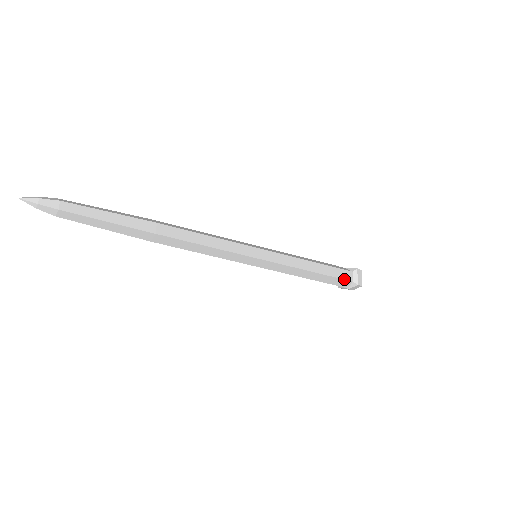
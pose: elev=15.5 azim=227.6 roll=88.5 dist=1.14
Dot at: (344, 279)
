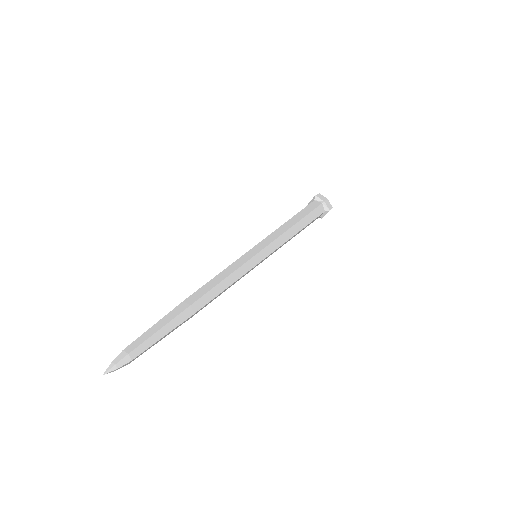
Dot at: occluded
